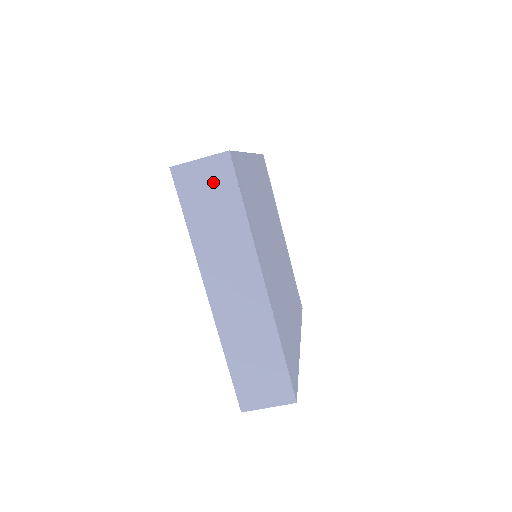
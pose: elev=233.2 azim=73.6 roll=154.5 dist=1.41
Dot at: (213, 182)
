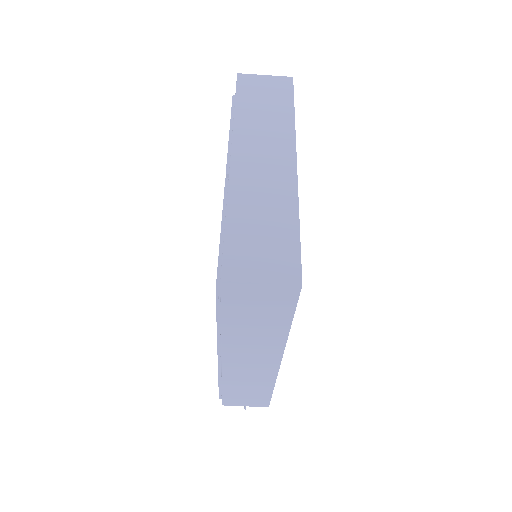
Dot at: (272, 89)
